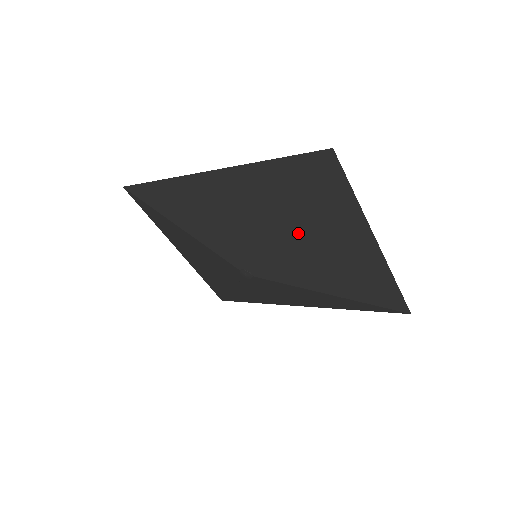
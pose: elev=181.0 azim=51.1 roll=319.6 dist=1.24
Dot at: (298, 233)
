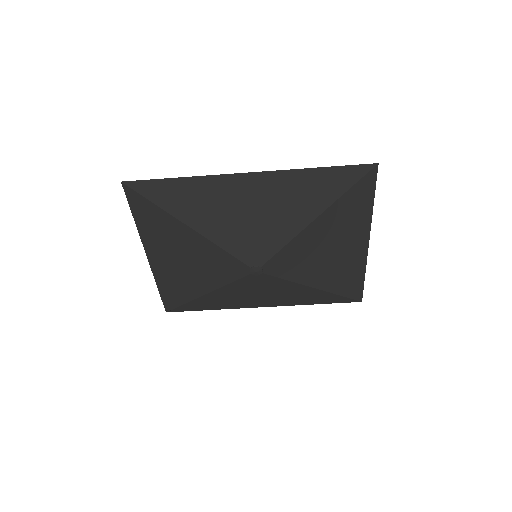
Dot at: (320, 231)
